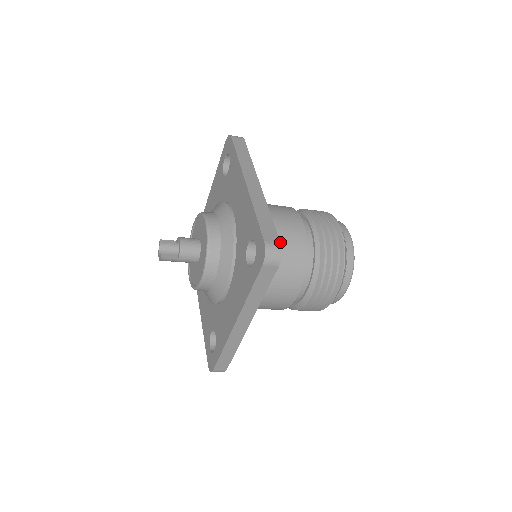
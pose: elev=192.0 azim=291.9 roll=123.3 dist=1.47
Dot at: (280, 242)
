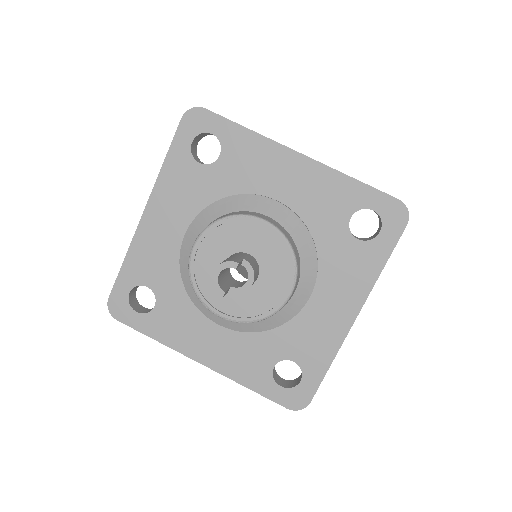
Dot at: occluded
